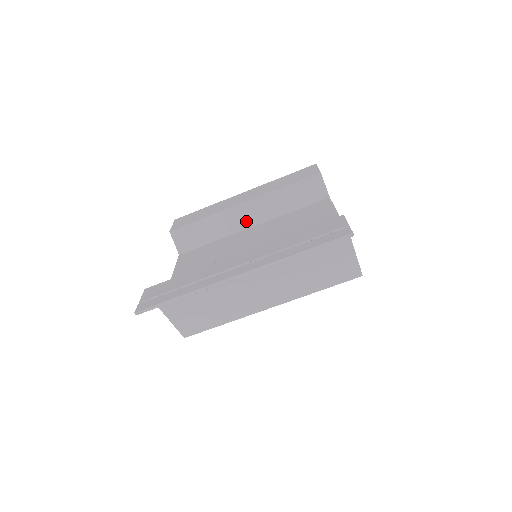
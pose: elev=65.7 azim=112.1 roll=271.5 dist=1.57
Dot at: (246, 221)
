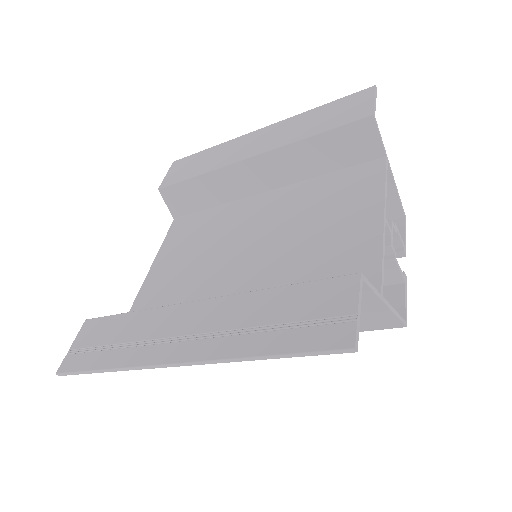
Dot at: (257, 183)
